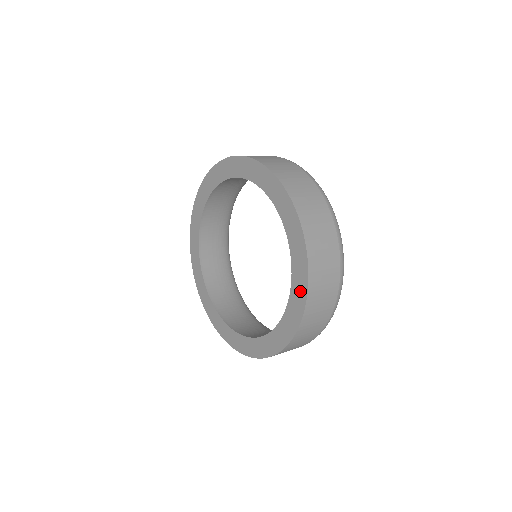
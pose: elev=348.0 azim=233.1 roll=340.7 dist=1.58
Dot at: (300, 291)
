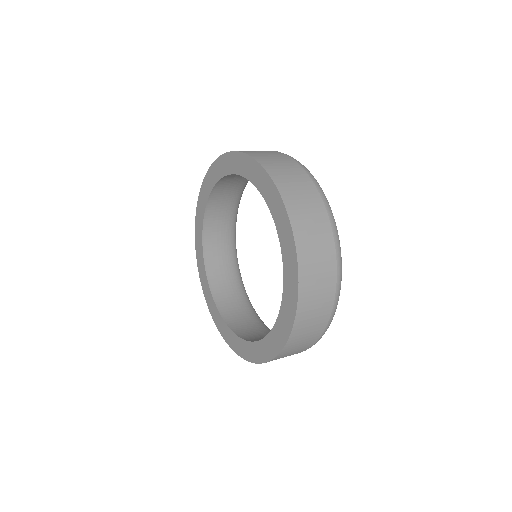
Dot at: (278, 208)
